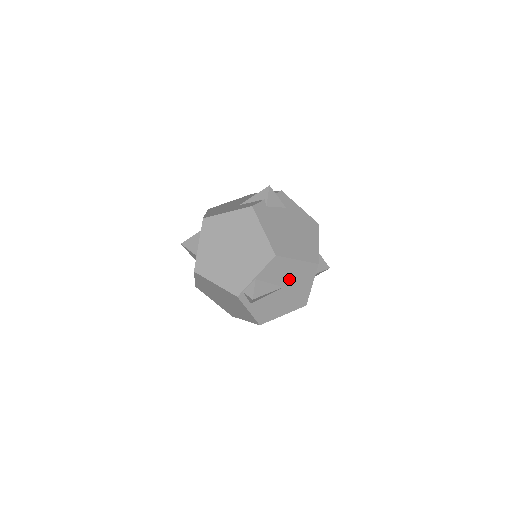
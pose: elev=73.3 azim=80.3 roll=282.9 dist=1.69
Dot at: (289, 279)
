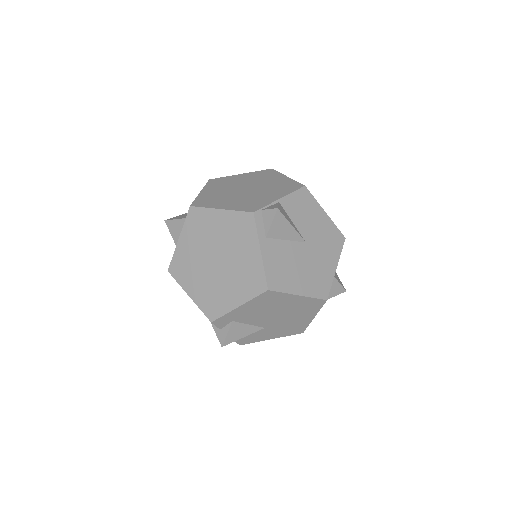
Dot at: (313, 235)
